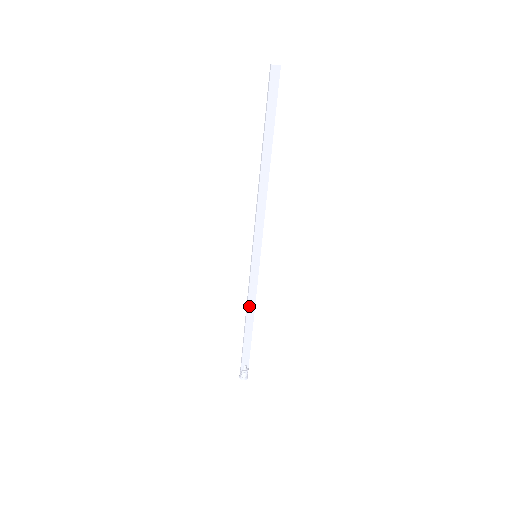
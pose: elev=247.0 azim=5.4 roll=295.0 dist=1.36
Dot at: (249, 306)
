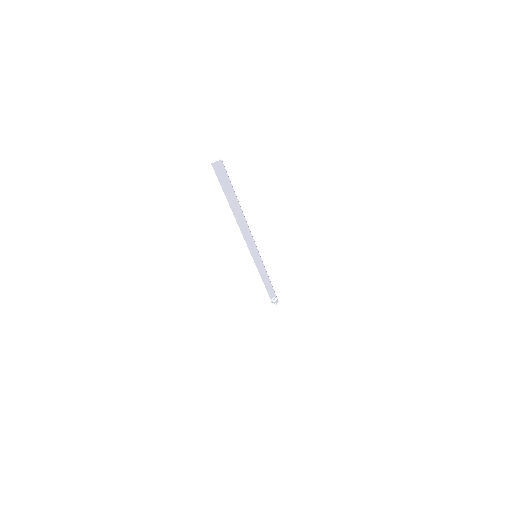
Dot at: (263, 277)
